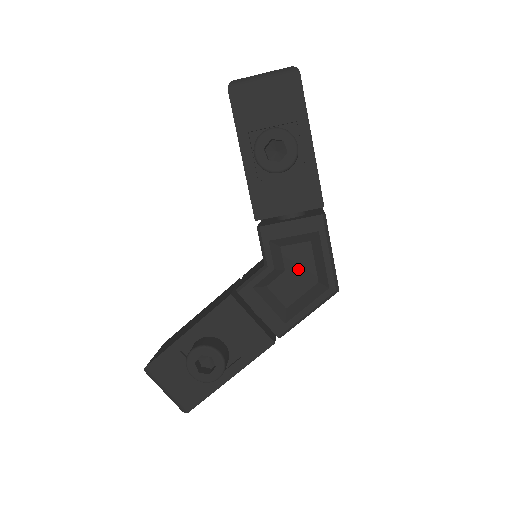
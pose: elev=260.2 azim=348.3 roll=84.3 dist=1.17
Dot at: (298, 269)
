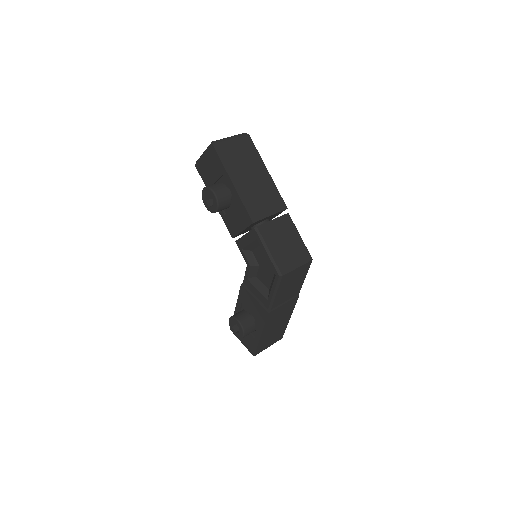
Dot at: (264, 264)
